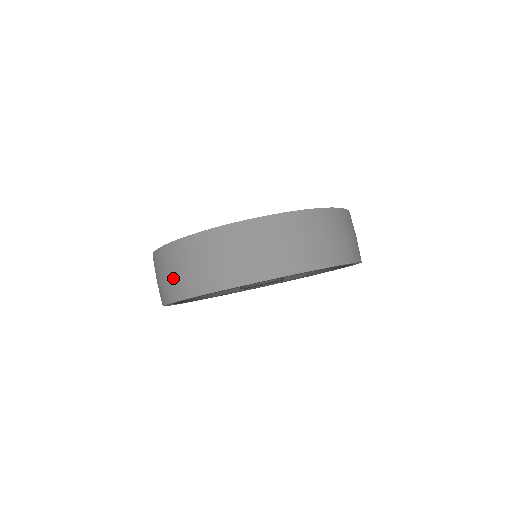
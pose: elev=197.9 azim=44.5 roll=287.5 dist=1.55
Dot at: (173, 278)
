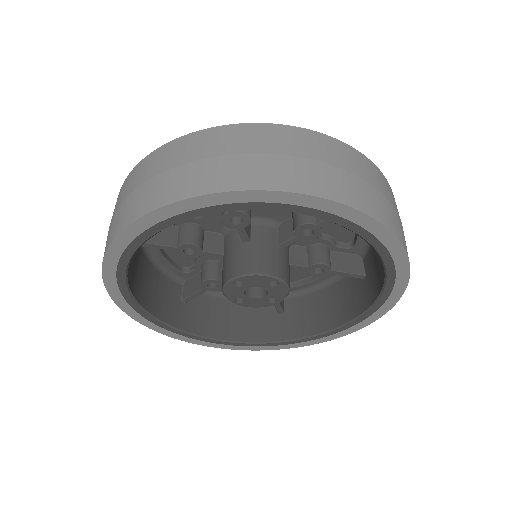
Dot at: (124, 204)
